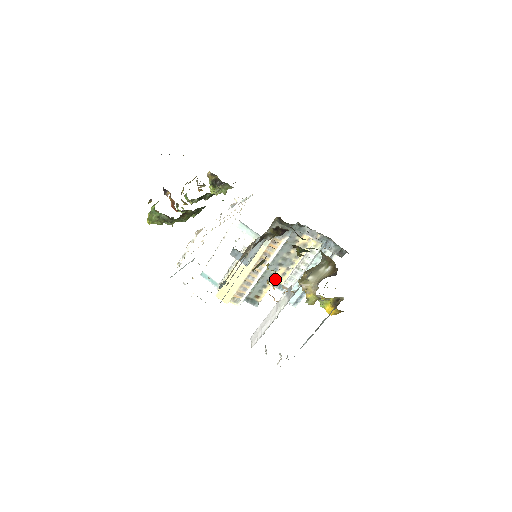
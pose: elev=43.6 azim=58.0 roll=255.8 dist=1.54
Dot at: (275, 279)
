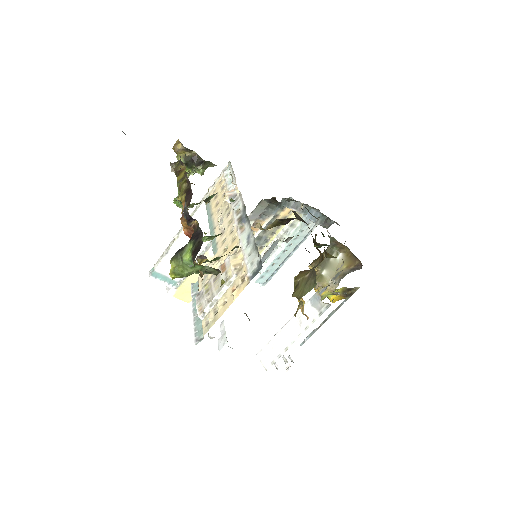
Dot at: occluded
